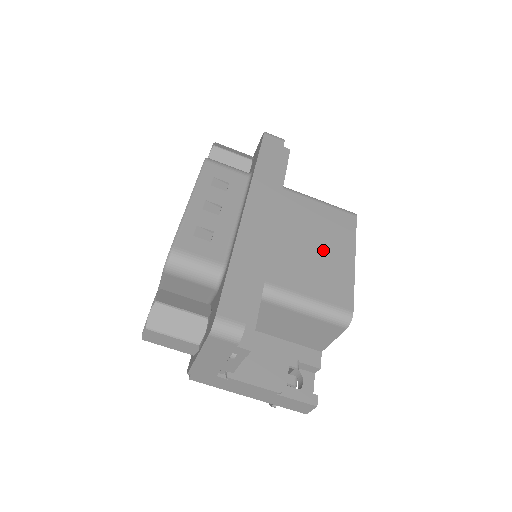
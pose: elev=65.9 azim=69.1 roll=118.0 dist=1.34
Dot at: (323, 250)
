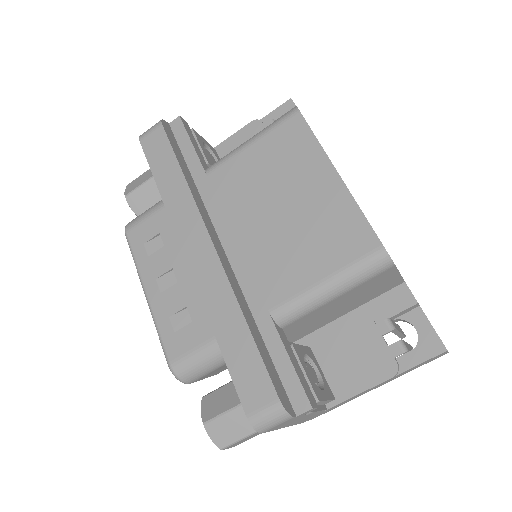
Dot at: (296, 202)
